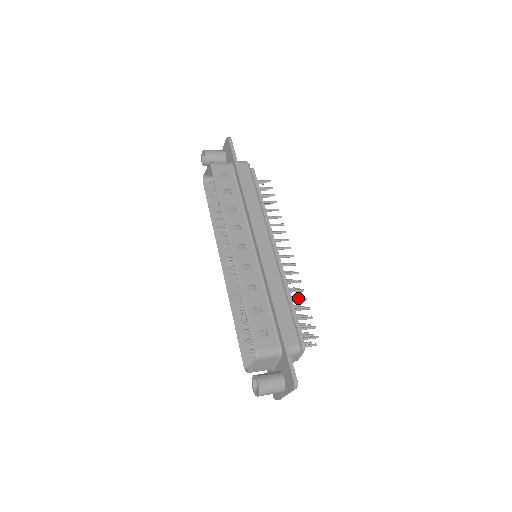
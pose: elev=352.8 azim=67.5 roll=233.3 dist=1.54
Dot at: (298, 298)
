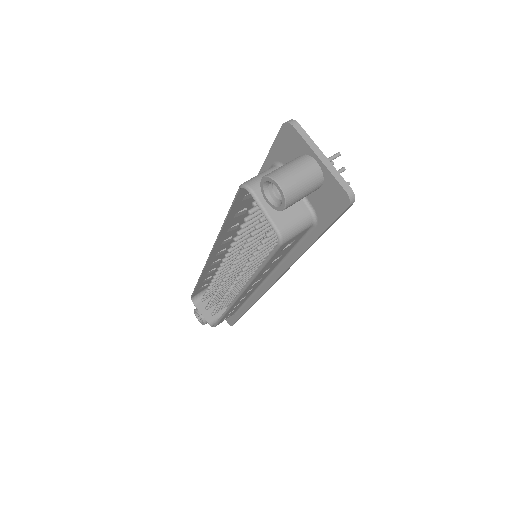
Dot at: occluded
